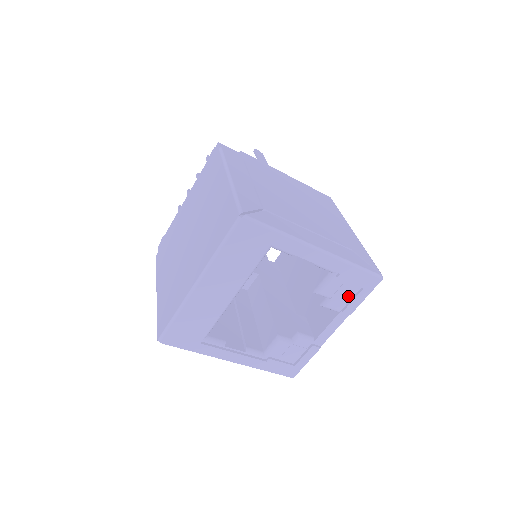
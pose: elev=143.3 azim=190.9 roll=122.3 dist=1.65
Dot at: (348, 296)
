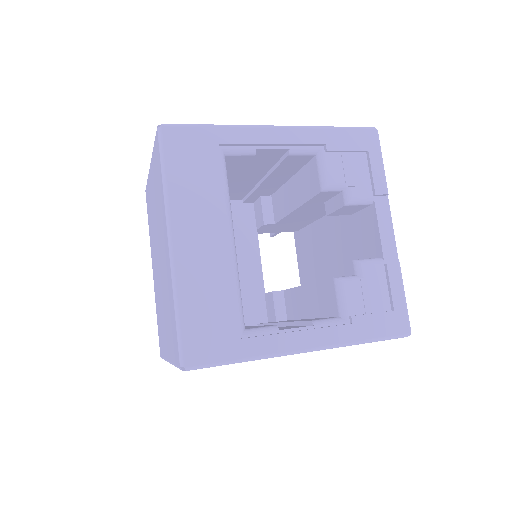
Dot at: (362, 172)
